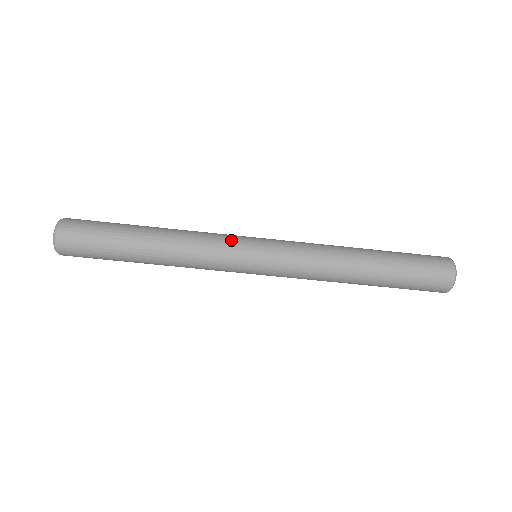
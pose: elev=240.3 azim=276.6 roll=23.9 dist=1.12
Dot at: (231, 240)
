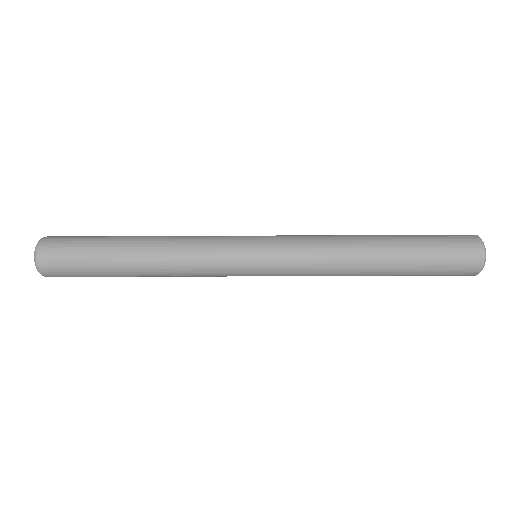
Dot at: (226, 242)
